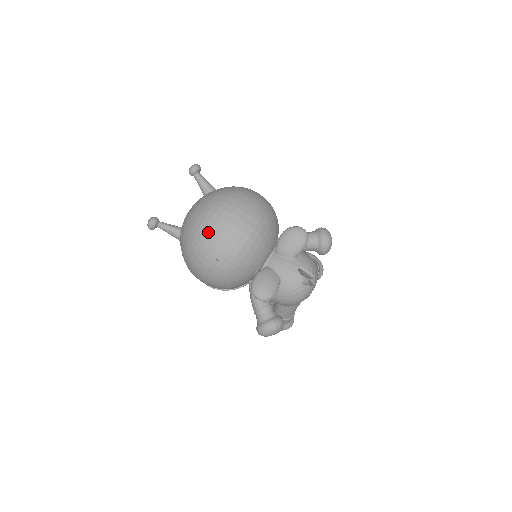
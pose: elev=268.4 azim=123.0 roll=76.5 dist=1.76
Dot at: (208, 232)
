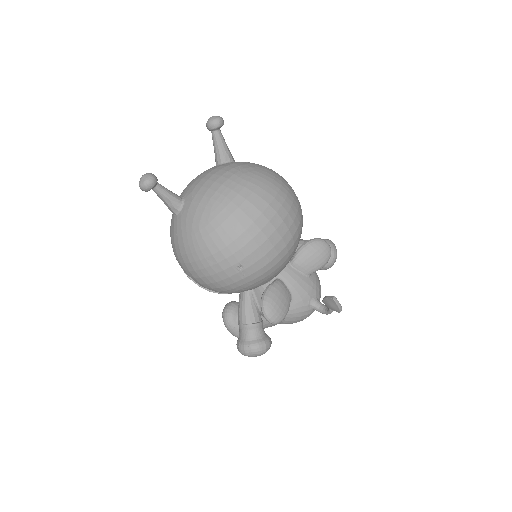
Dot at: (242, 227)
